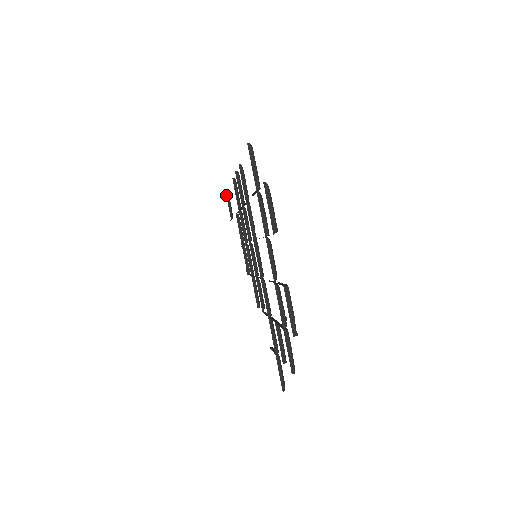
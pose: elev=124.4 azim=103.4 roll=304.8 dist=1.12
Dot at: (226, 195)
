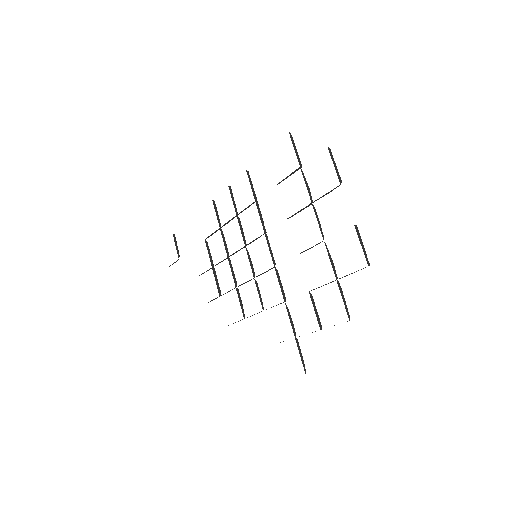
Dot at: (173, 236)
